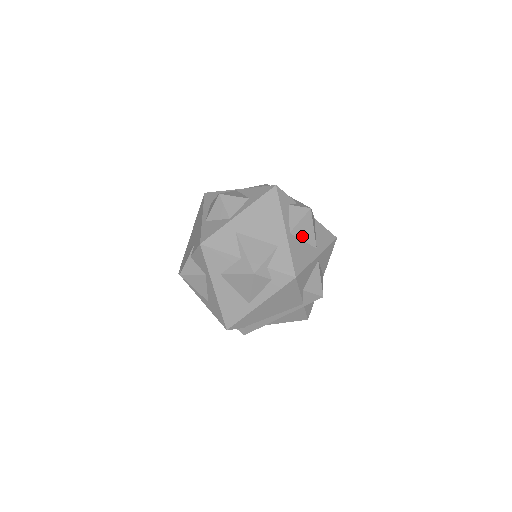
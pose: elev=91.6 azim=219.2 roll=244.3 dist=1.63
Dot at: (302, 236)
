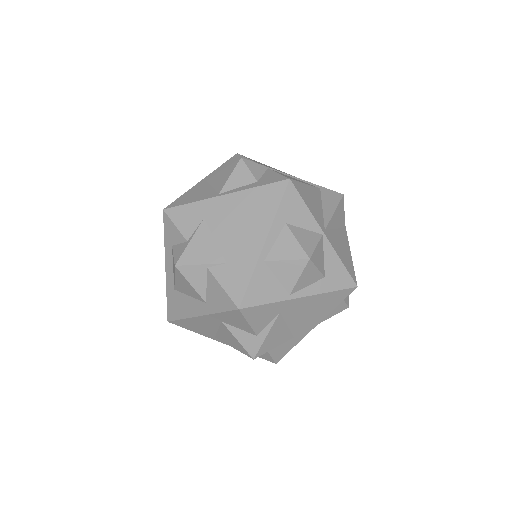
Dot at: occluded
